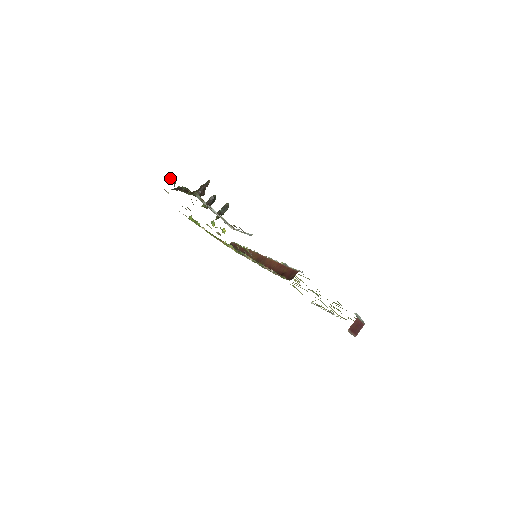
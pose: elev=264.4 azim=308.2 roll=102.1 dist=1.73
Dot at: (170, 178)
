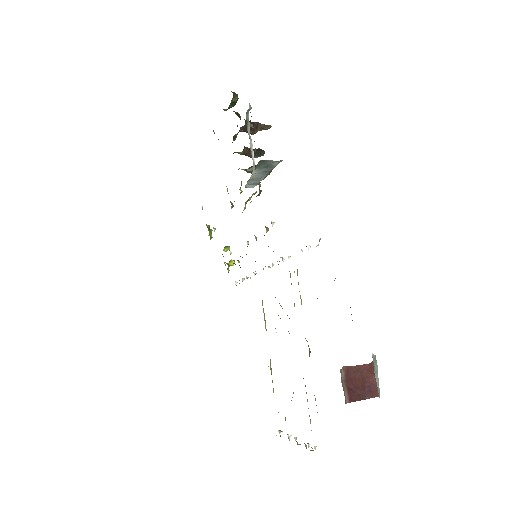
Dot at: (233, 92)
